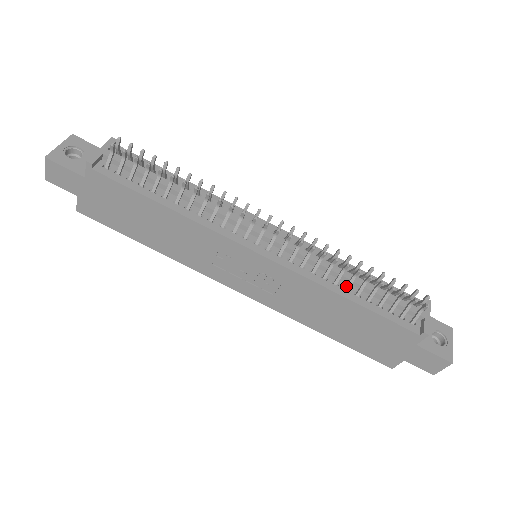
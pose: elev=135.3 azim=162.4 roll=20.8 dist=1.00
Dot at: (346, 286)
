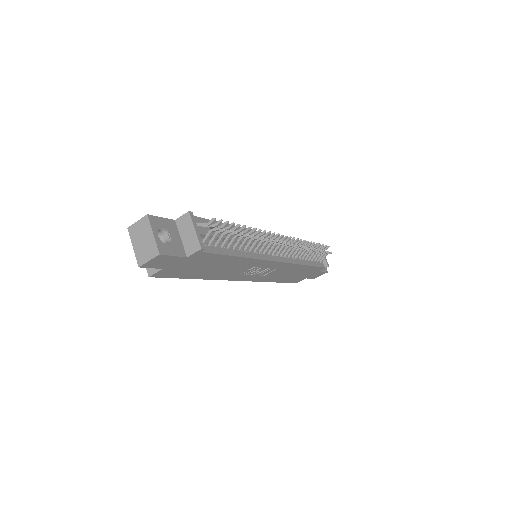
Dot at: (304, 258)
